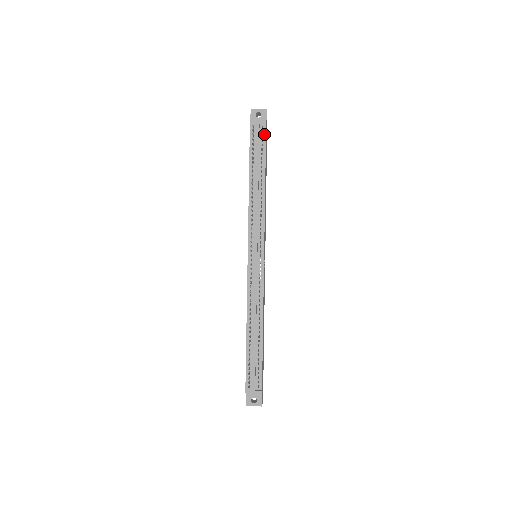
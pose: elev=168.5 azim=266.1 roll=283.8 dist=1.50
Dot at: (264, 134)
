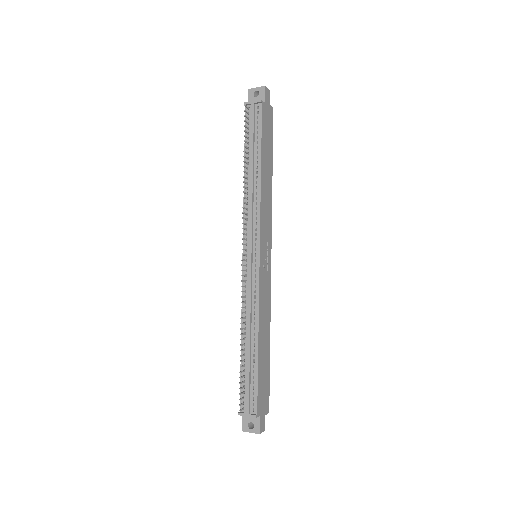
Dot at: (260, 114)
